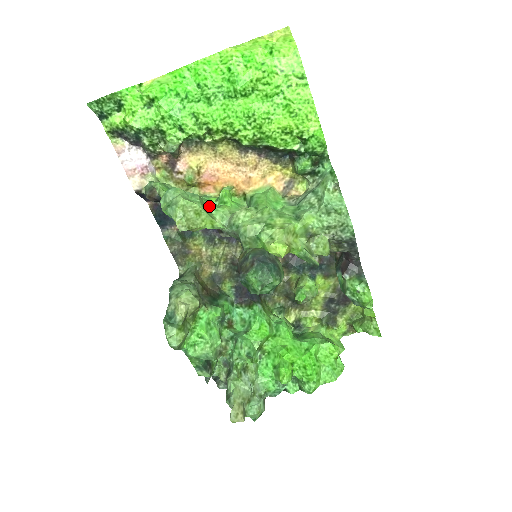
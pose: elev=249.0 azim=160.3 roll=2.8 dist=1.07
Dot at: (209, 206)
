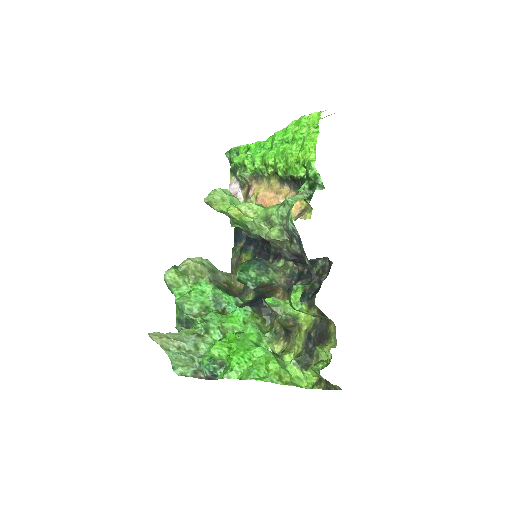
Dot at: occluded
